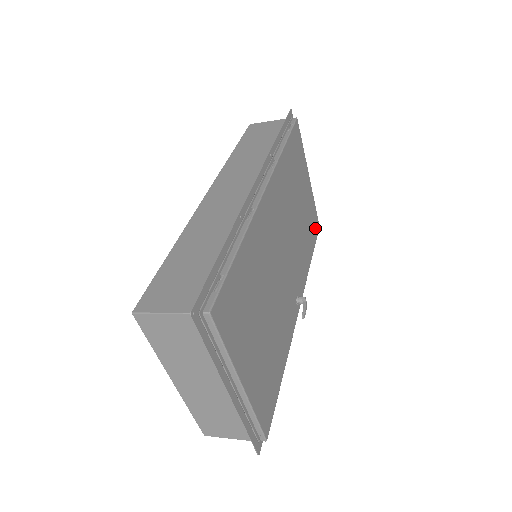
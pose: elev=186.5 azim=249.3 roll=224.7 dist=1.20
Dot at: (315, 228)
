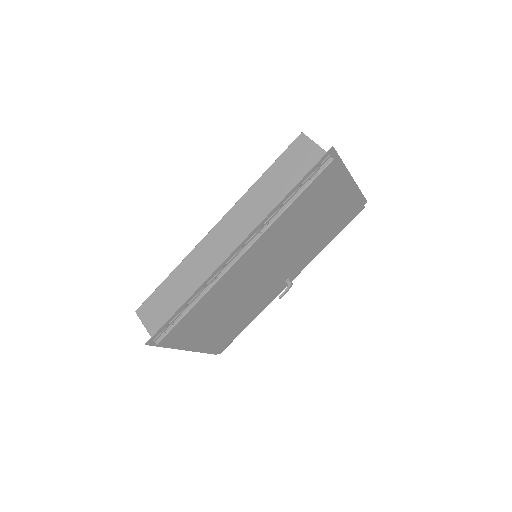
Dot at: (351, 215)
